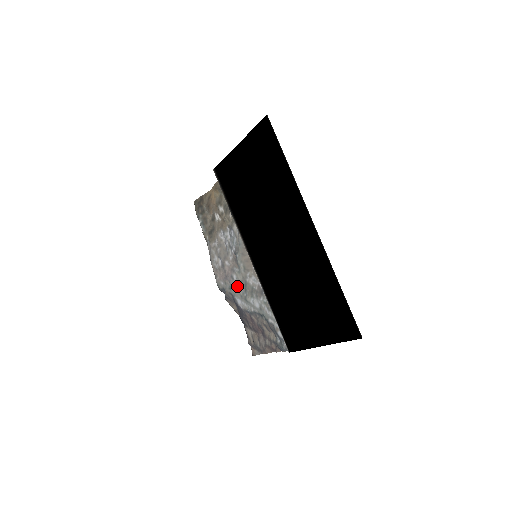
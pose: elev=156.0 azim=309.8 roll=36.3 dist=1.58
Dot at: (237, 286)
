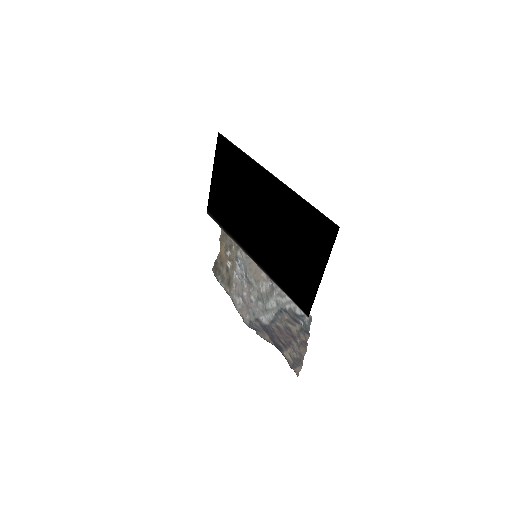
Dot at: (257, 305)
